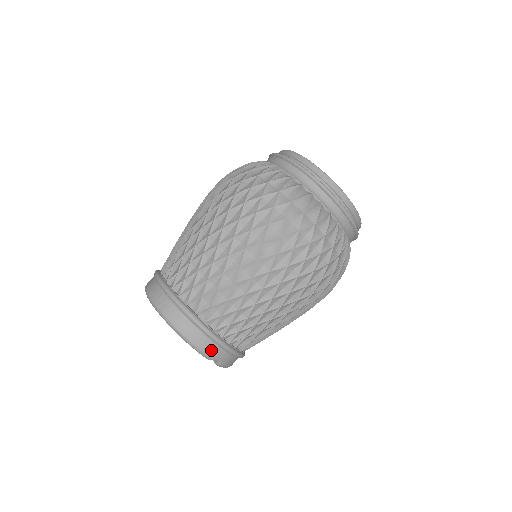
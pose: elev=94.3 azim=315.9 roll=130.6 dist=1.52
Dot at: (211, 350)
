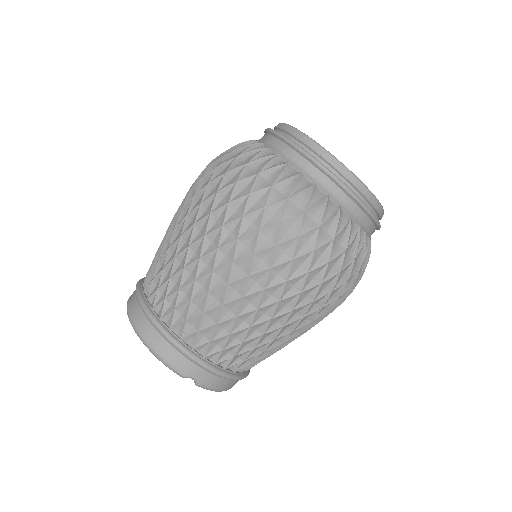
Dot at: (180, 364)
